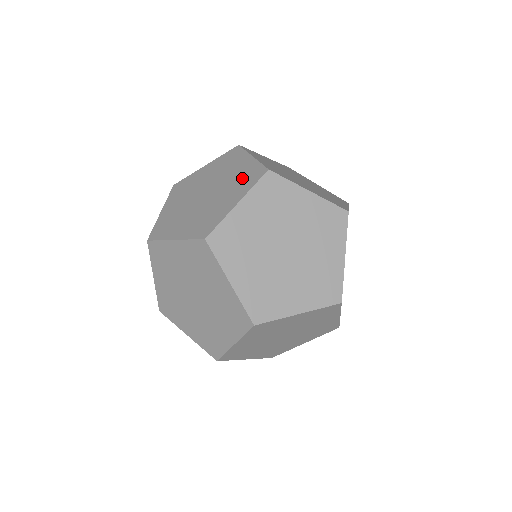
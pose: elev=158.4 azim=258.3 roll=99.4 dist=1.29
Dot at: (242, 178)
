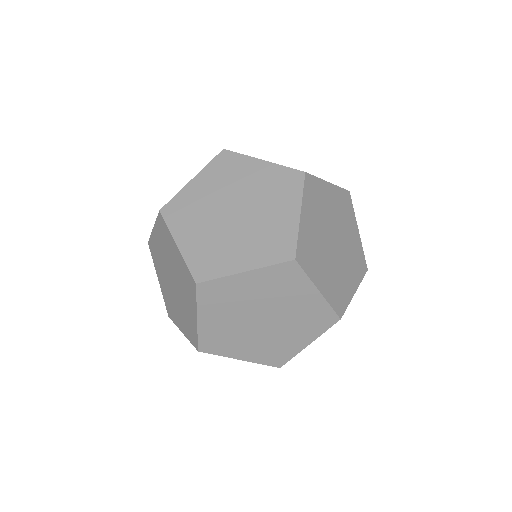
Dot at: (276, 186)
